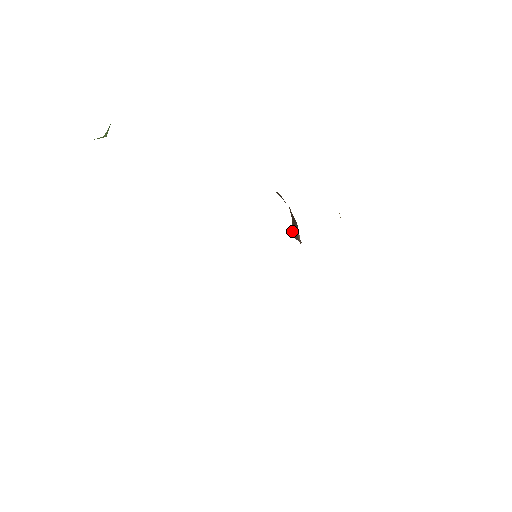
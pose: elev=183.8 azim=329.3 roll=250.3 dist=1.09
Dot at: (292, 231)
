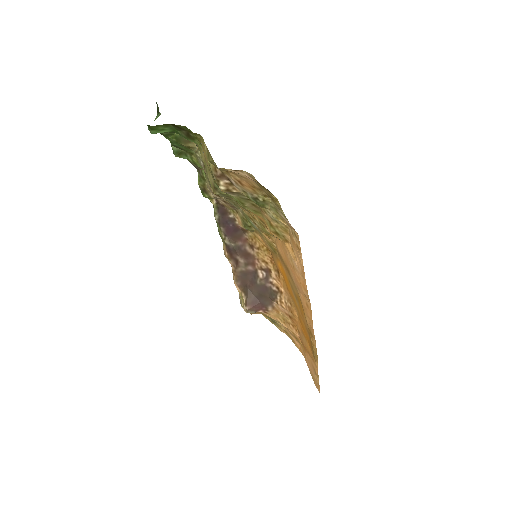
Dot at: (246, 301)
